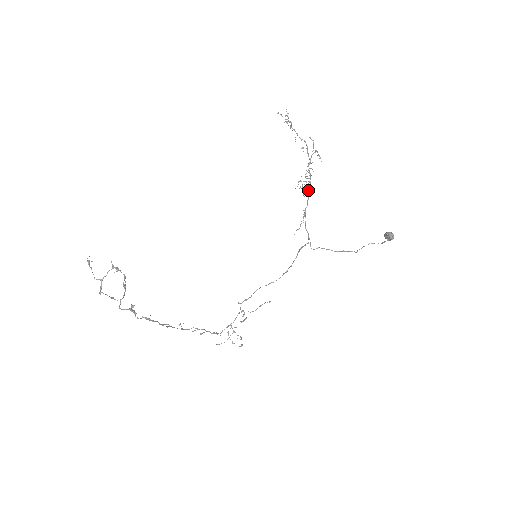
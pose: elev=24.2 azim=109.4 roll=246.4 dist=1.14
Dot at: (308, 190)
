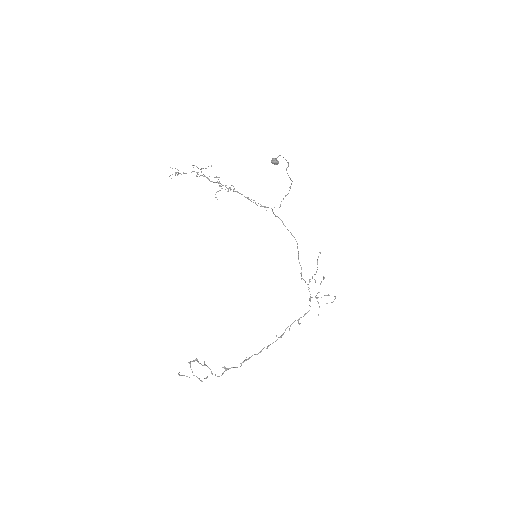
Dot at: occluded
